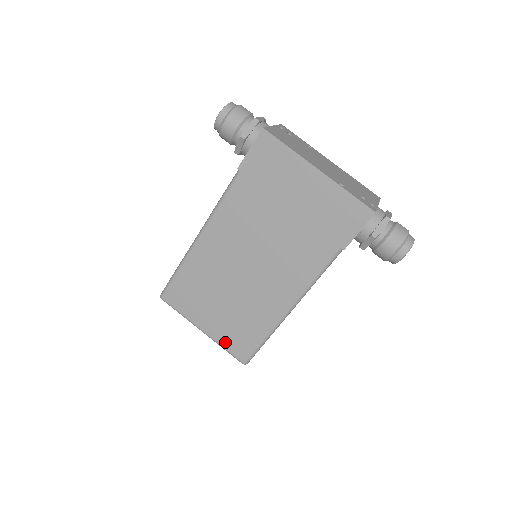
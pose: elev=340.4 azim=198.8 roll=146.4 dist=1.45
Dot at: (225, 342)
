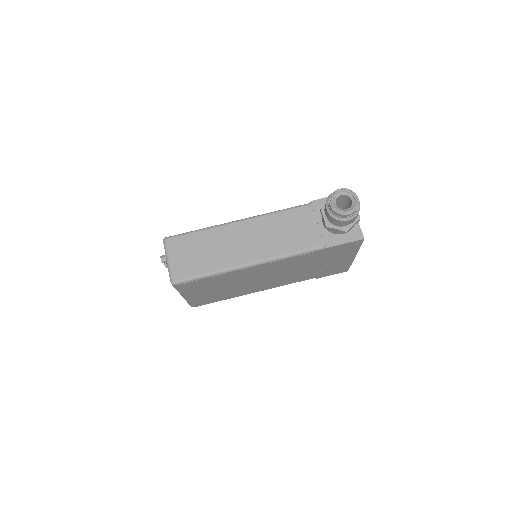
Dot at: (195, 301)
